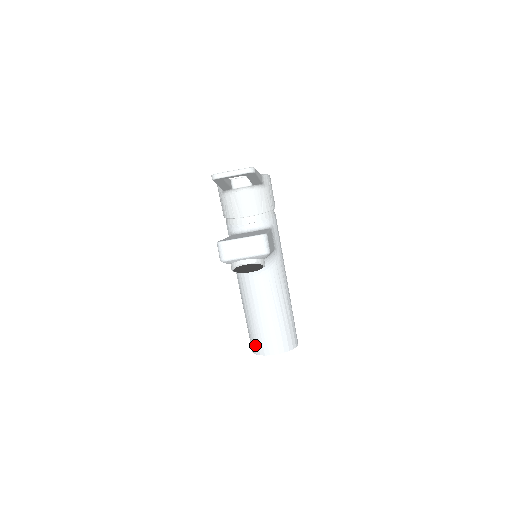
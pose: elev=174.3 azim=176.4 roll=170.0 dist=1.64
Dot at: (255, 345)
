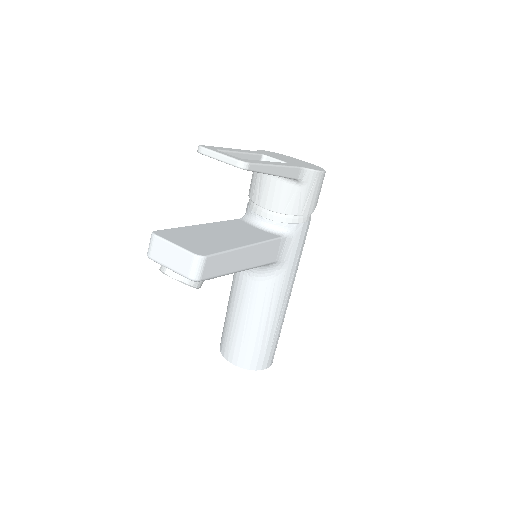
Dot at: (221, 340)
